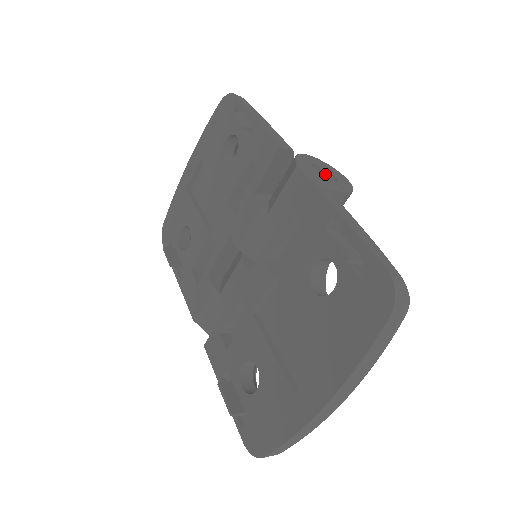
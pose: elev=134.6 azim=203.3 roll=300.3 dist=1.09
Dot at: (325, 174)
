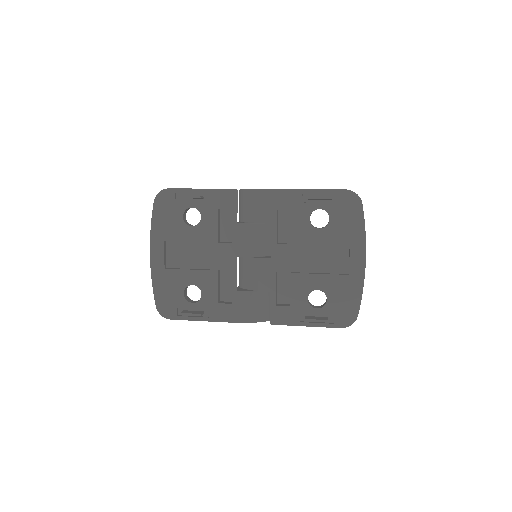
Dot at: occluded
